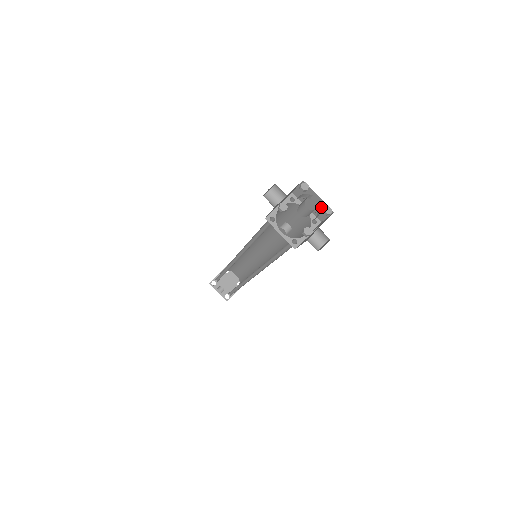
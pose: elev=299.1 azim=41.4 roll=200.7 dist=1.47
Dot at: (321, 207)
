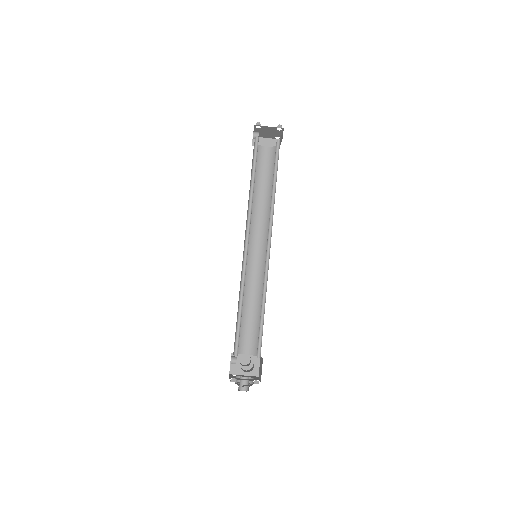
Dot at: occluded
